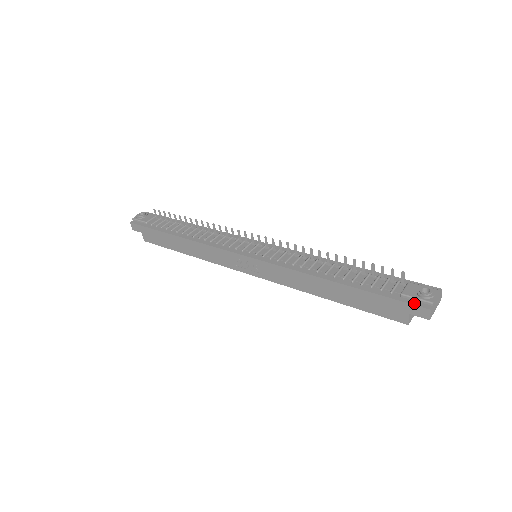
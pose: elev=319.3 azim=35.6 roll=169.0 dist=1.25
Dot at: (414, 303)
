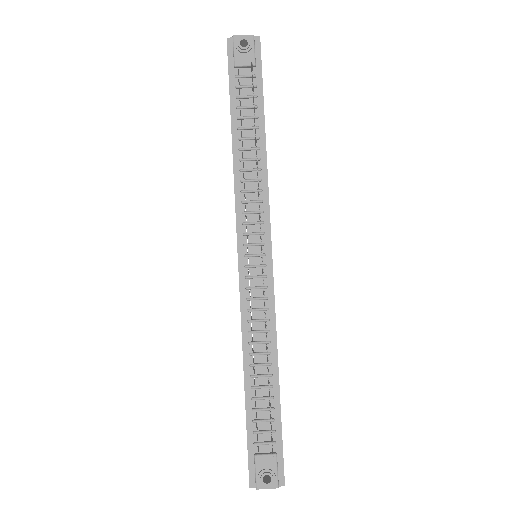
Dot at: (251, 471)
